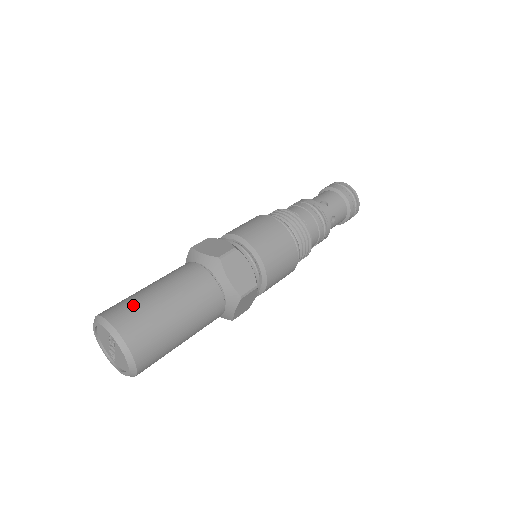
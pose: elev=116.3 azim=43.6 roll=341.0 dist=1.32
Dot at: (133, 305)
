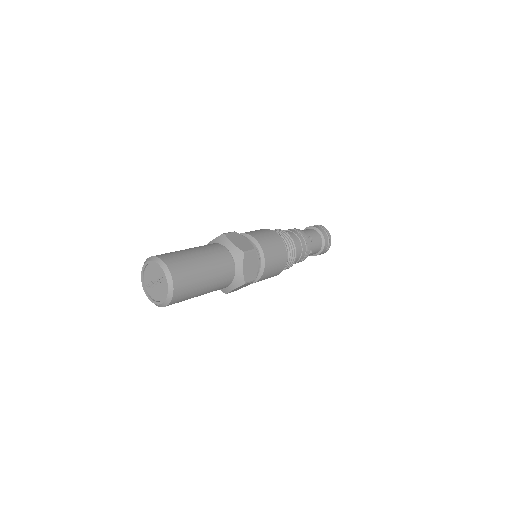
Dot at: (183, 261)
